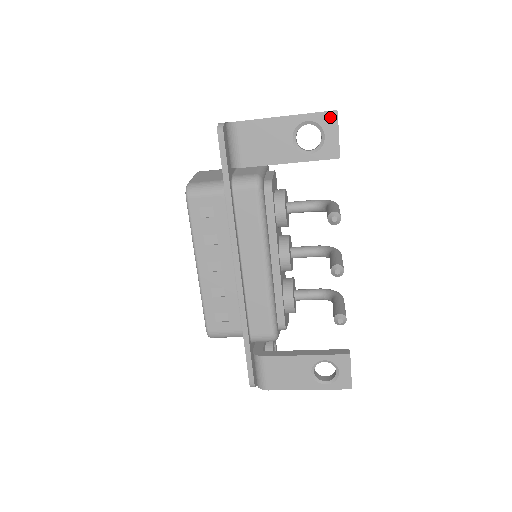
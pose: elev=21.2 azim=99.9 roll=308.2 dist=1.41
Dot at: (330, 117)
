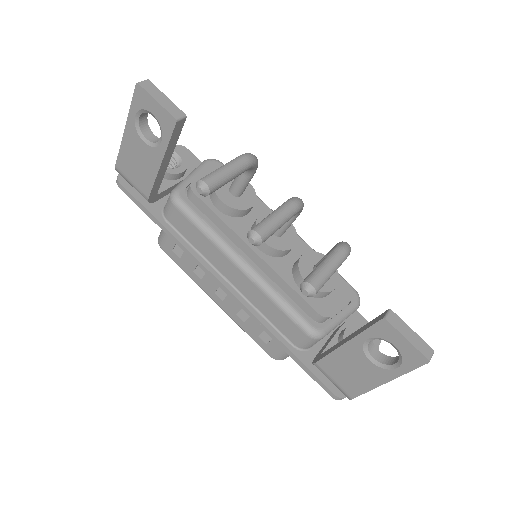
Dot at: (139, 94)
